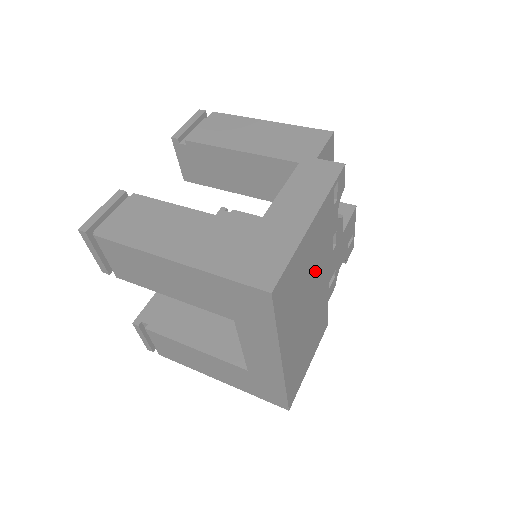
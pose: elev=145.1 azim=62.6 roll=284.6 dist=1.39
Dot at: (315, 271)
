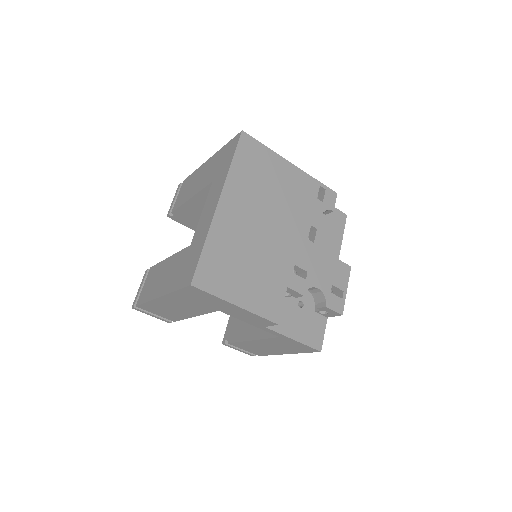
Dot at: (282, 208)
